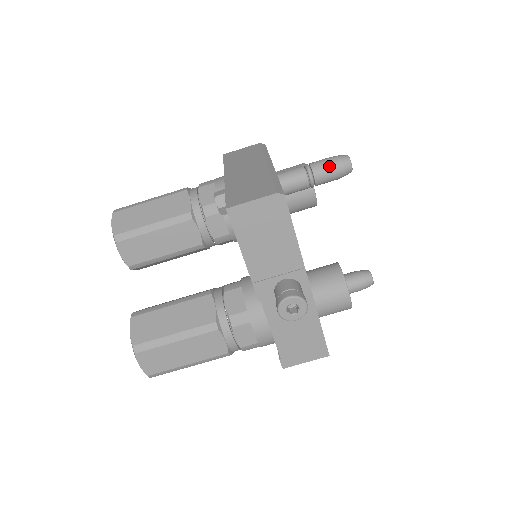
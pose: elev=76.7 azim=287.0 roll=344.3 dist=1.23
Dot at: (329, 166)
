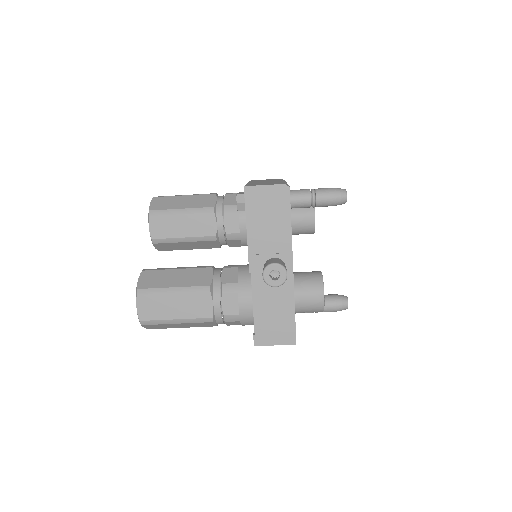
Dot at: (329, 192)
